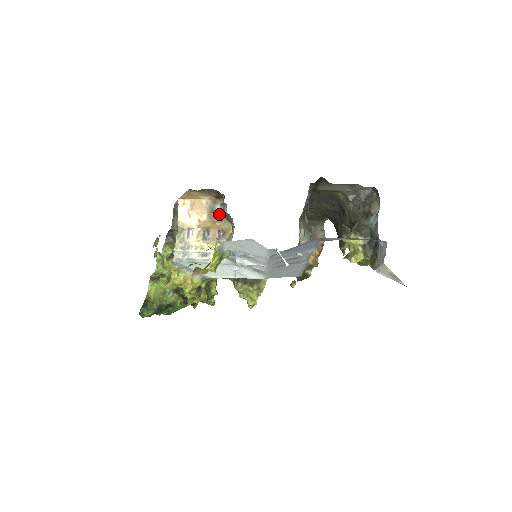
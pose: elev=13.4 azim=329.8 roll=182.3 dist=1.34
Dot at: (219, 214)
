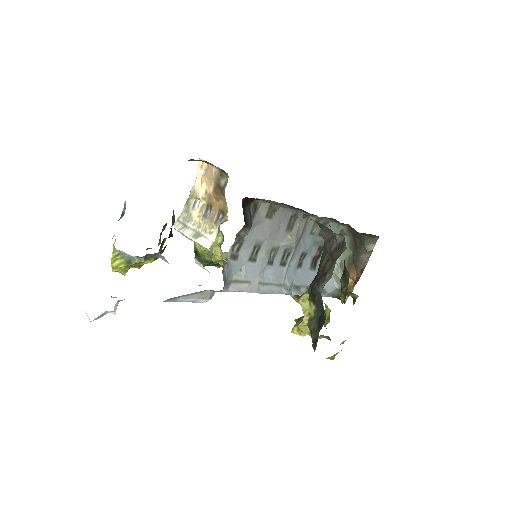
Dot at: (122, 212)
